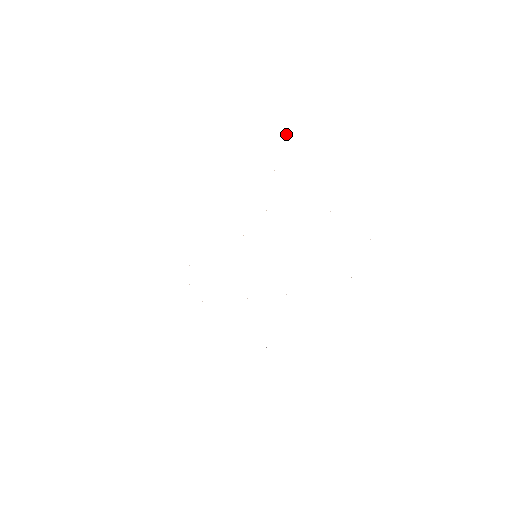
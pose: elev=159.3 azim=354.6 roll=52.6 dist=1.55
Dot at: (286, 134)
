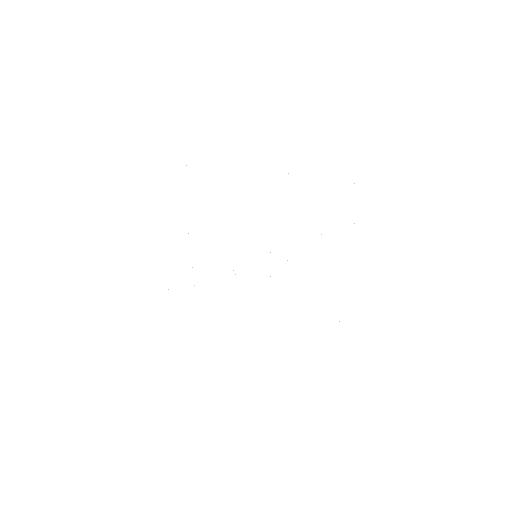
Dot at: occluded
